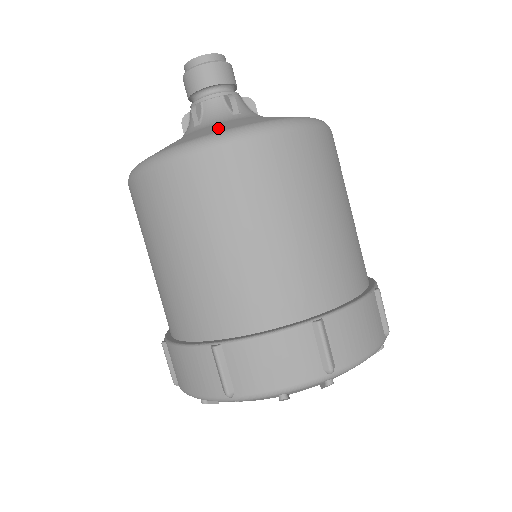
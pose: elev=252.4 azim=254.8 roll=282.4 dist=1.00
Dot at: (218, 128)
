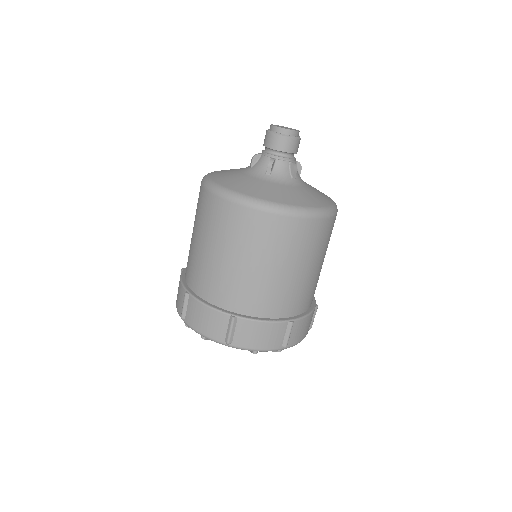
Dot at: (289, 197)
